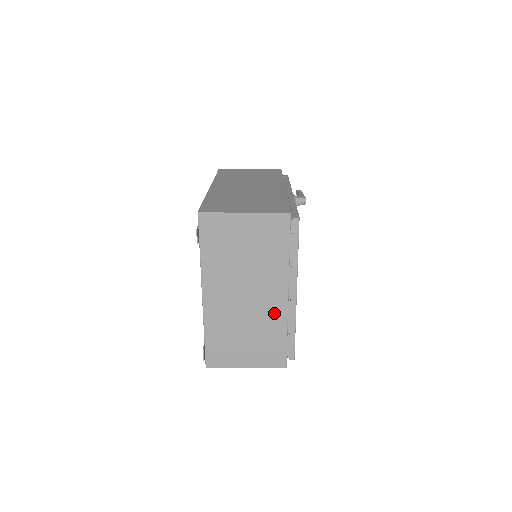
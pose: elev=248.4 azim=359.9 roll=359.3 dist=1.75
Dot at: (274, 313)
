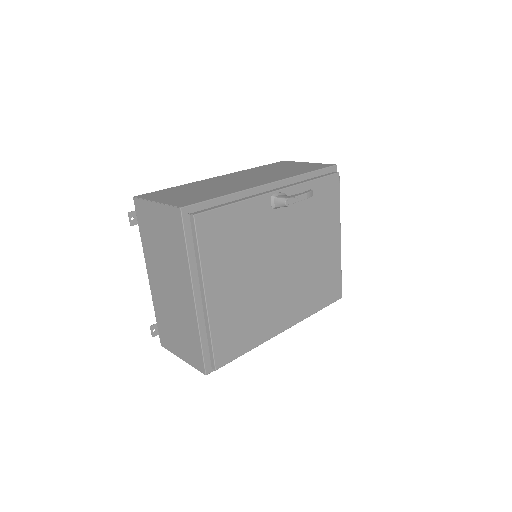
Dot at: (188, 312)
